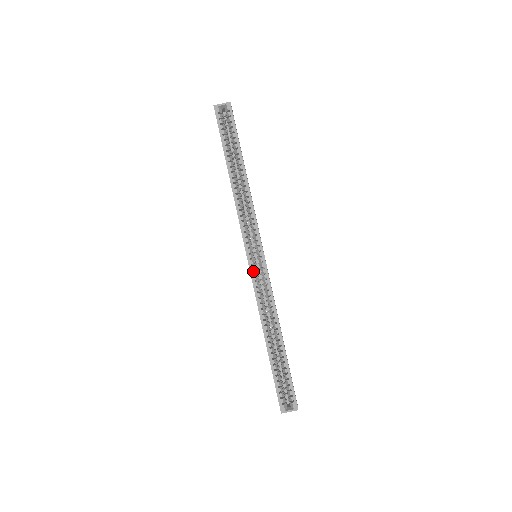
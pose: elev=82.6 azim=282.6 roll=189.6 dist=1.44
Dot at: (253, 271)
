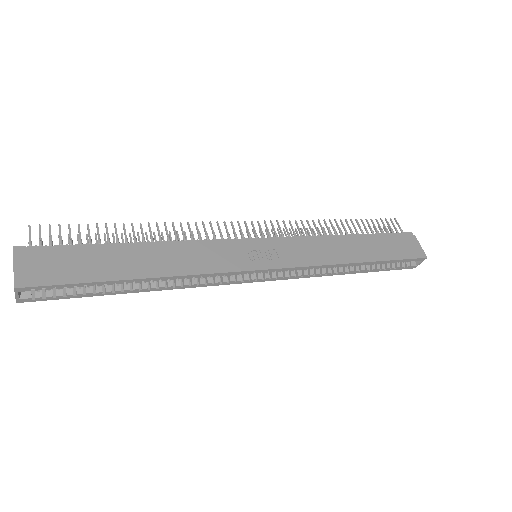
Dot at: (277, 278)
